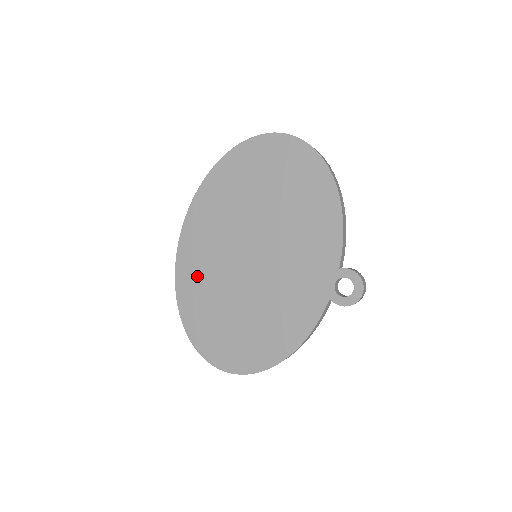
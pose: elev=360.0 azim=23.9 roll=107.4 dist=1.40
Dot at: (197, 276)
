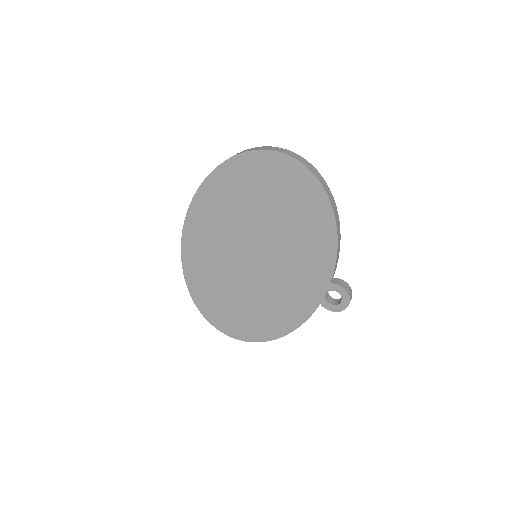
Dot at: (202, 264)
